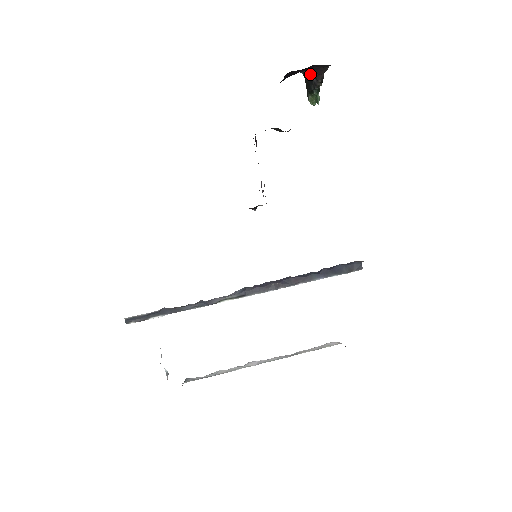
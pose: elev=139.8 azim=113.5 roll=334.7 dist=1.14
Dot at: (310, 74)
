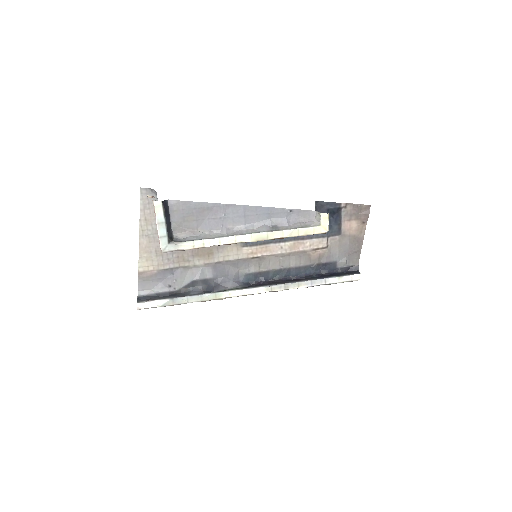
Dot at: occluded
